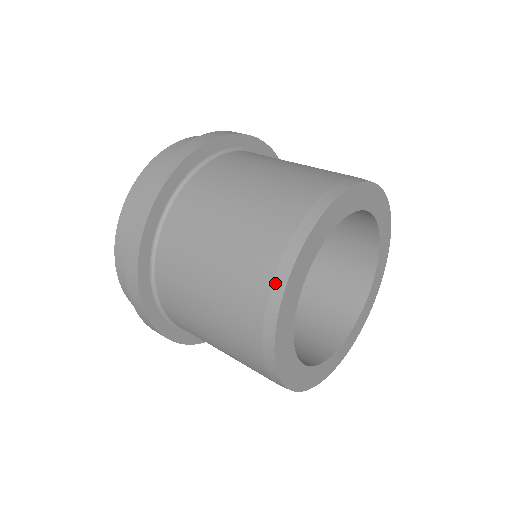
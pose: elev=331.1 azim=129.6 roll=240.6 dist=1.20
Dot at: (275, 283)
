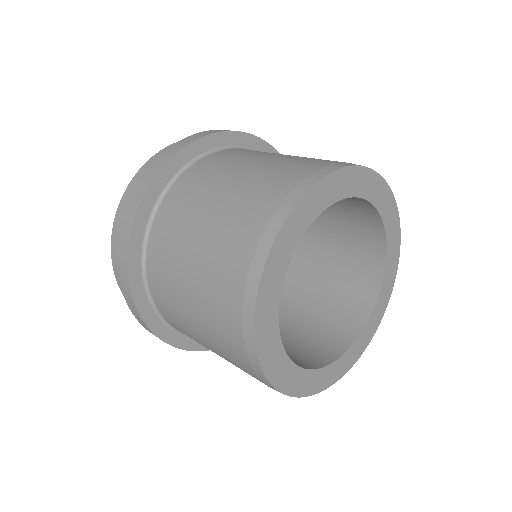
Dot at: (270, 224)
